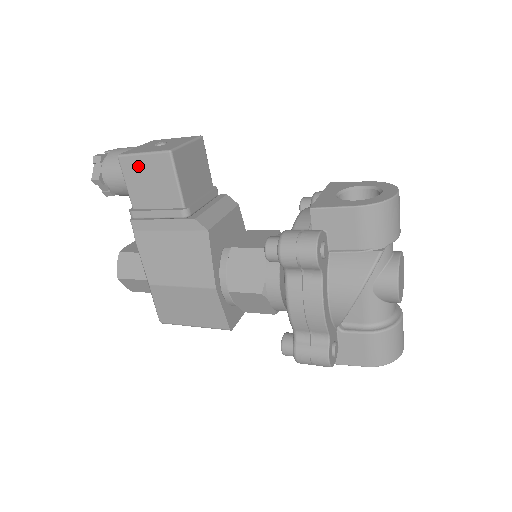
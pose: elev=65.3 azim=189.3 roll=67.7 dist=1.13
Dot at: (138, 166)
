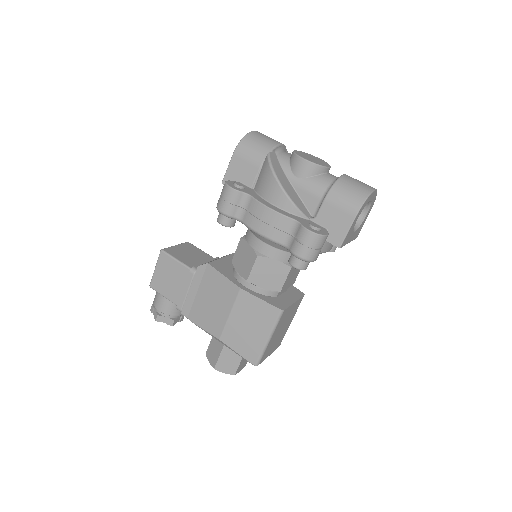
Dot at: (159, 278)
